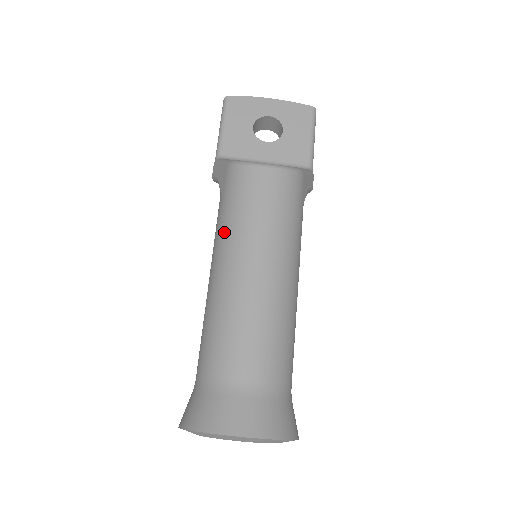
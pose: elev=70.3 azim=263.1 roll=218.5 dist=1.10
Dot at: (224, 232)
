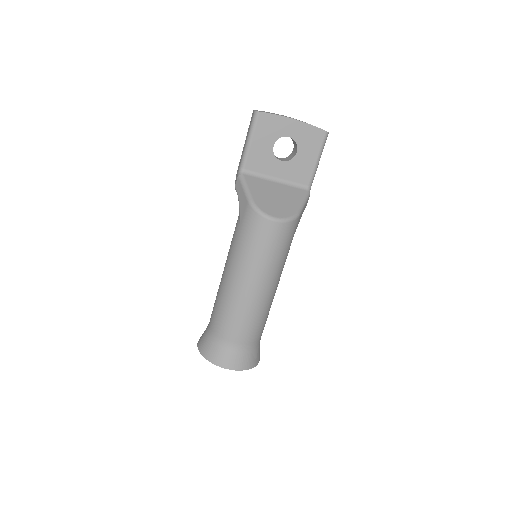
Dot at: (238, 255)
